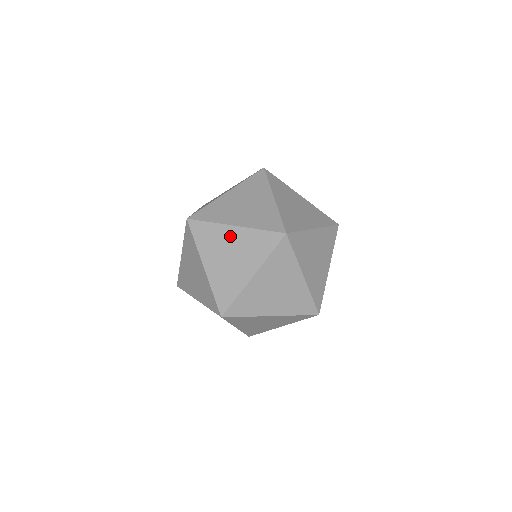
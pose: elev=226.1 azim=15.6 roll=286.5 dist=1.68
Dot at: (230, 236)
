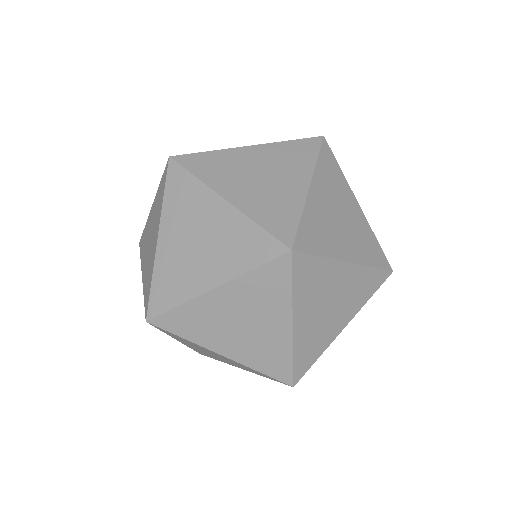
Dot at: occluded
